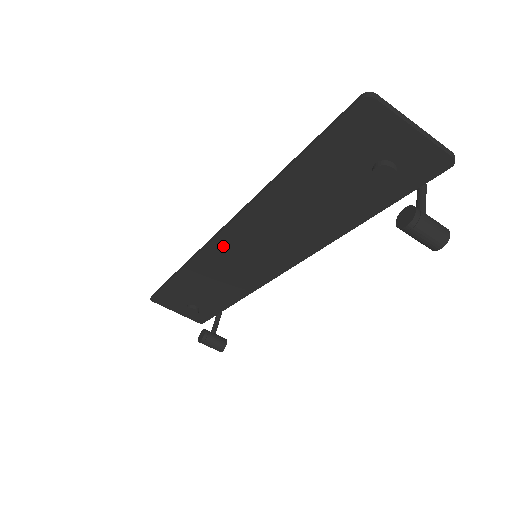
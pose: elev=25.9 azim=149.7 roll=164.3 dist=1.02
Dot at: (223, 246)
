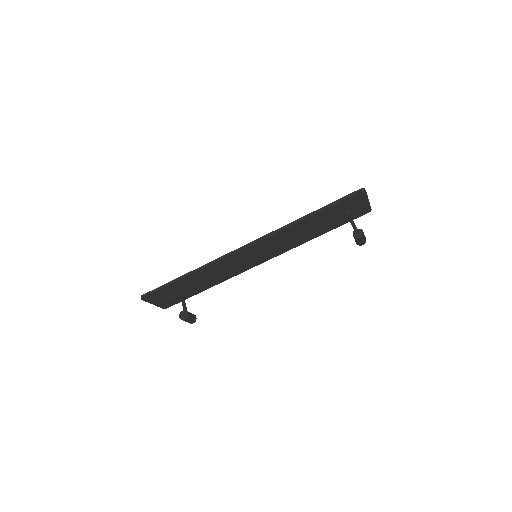
Dot at: (243, 253)
